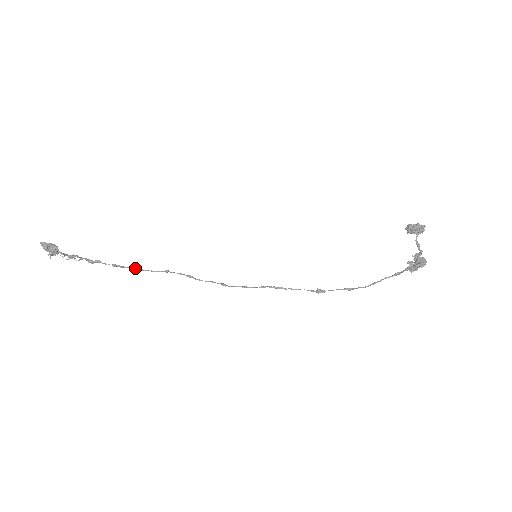
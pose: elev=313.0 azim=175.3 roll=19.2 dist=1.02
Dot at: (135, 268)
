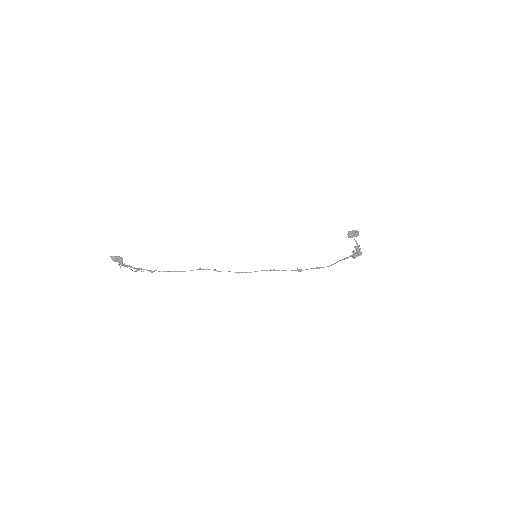
Dot at: (179, 271)
